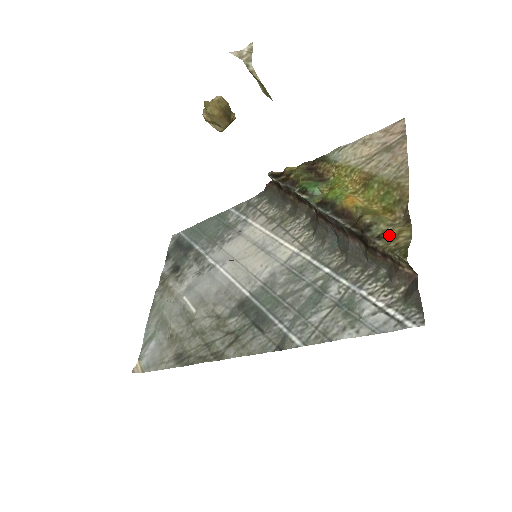
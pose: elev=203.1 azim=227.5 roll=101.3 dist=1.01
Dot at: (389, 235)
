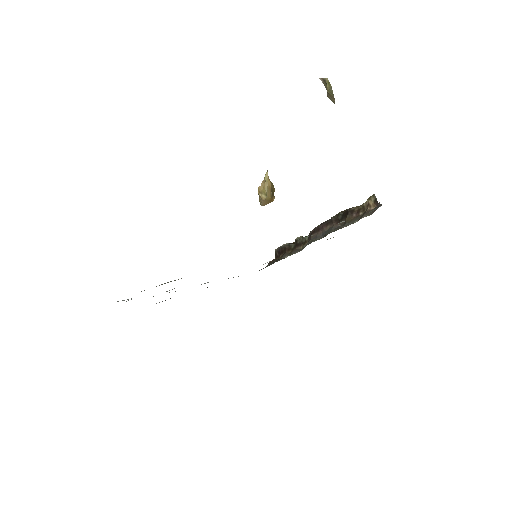
Dot at: occluded
